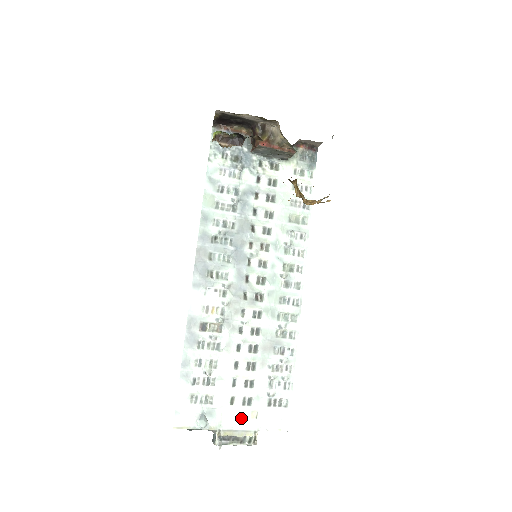
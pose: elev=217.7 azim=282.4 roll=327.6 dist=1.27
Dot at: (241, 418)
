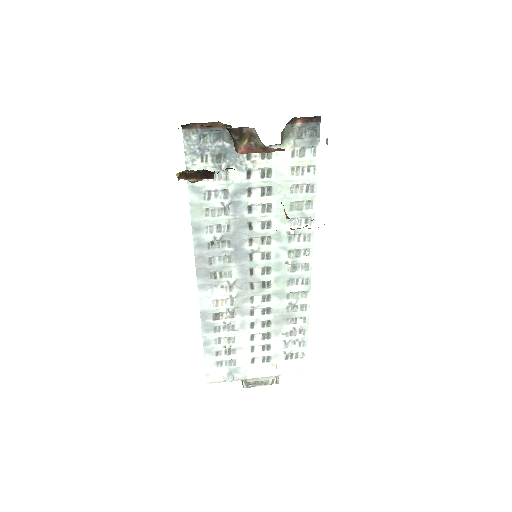
Dot at: (263, 370)
